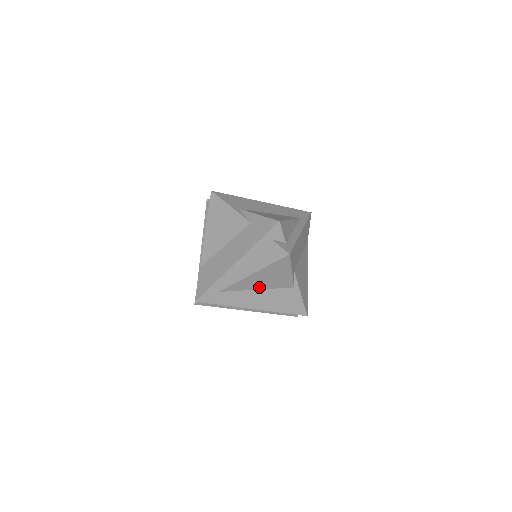
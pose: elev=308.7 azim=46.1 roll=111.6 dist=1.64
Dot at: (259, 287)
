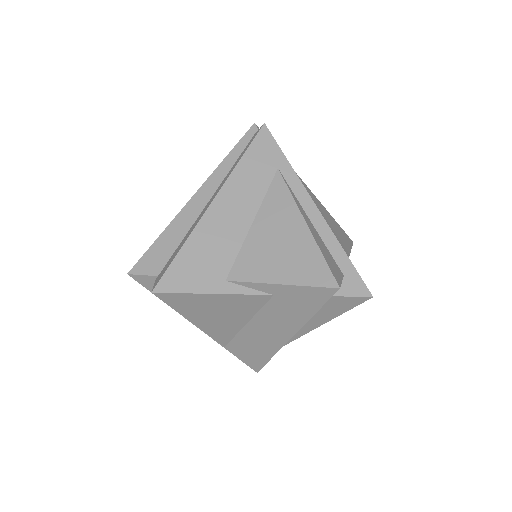
Dot at: occluded
